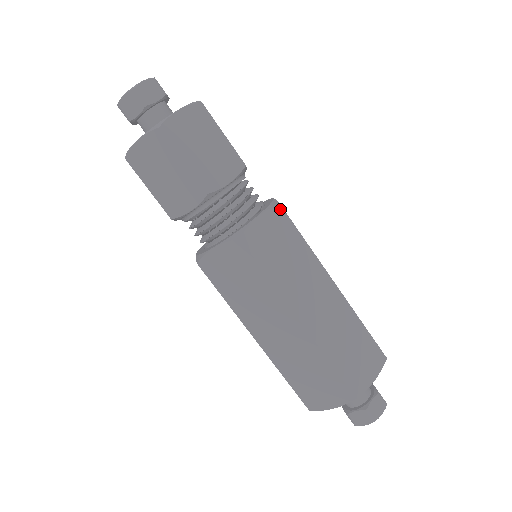
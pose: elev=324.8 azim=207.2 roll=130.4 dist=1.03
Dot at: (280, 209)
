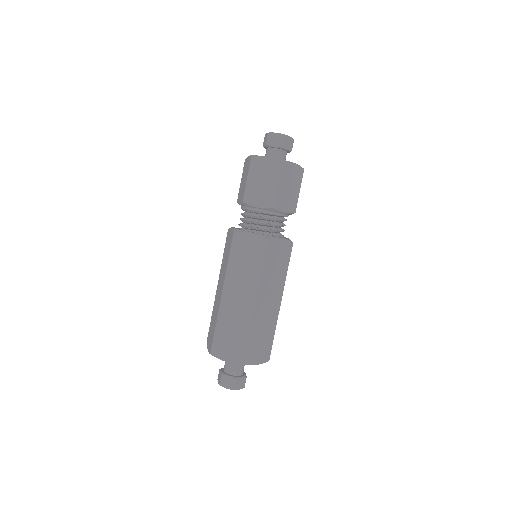
Dot at: (291, 245)
